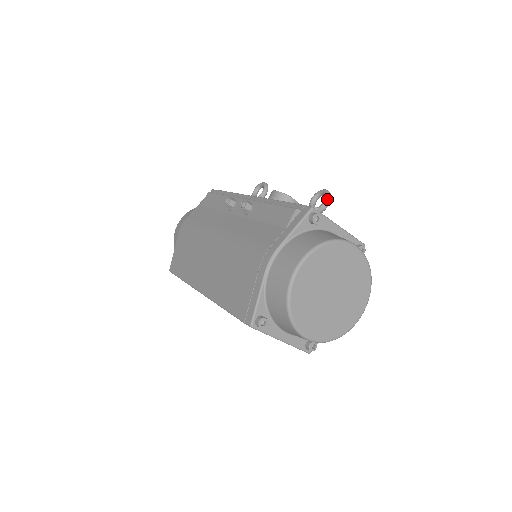
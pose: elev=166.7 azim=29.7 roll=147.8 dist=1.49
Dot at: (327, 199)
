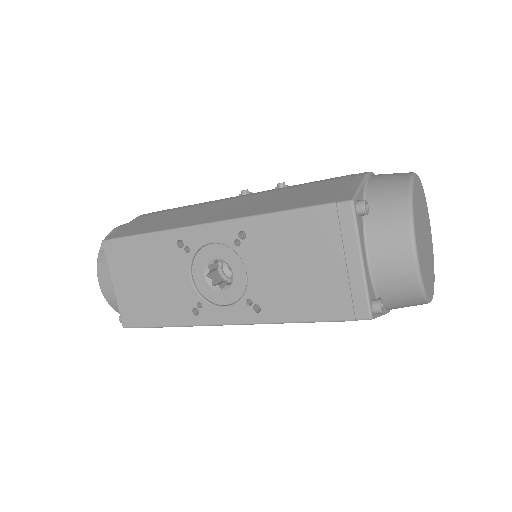
Dot at: occluded
